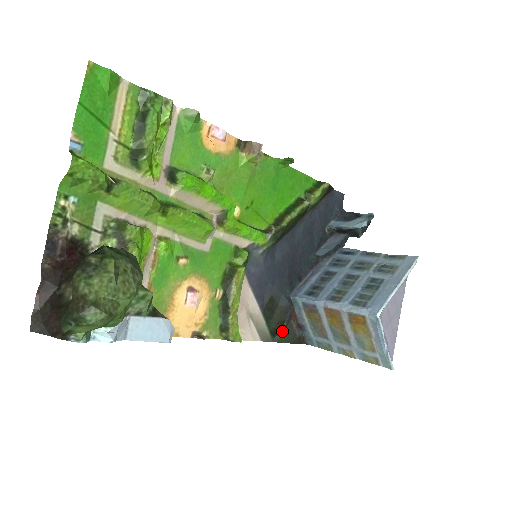
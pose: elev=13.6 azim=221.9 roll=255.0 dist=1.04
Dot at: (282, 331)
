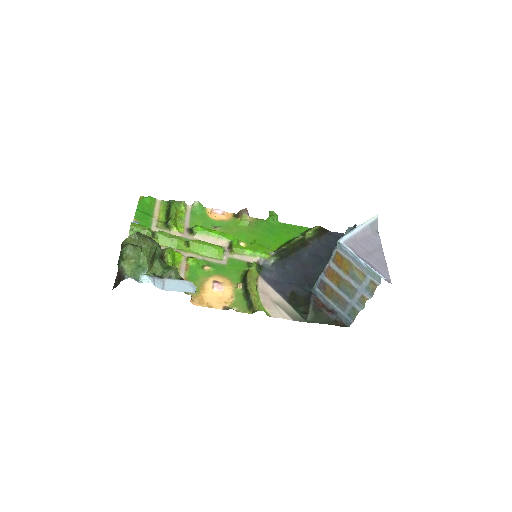
Dot at: (312, 313)
